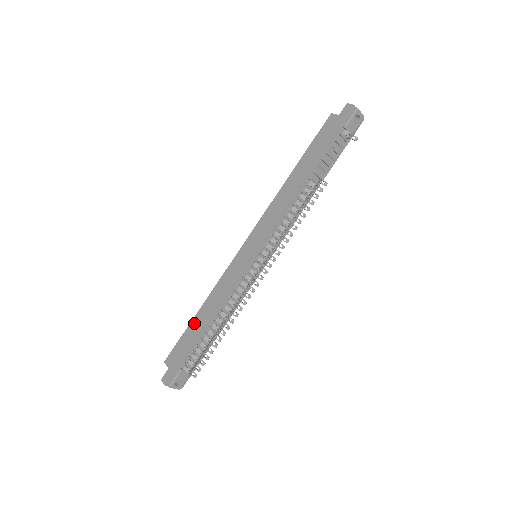
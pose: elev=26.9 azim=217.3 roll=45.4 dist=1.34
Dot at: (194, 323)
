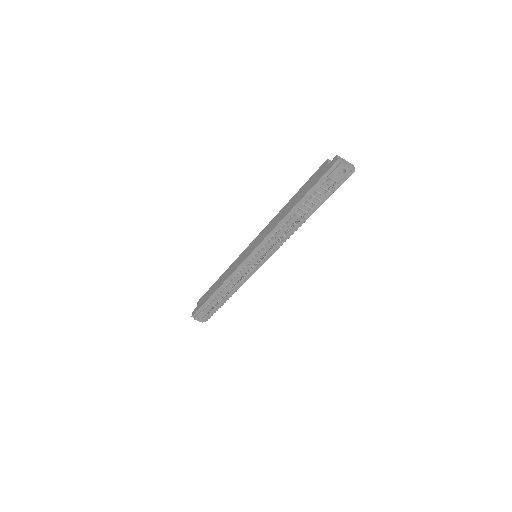
Dot at: (214, 286)
